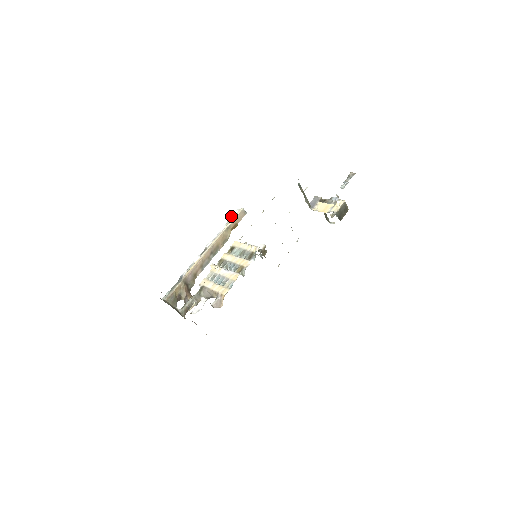
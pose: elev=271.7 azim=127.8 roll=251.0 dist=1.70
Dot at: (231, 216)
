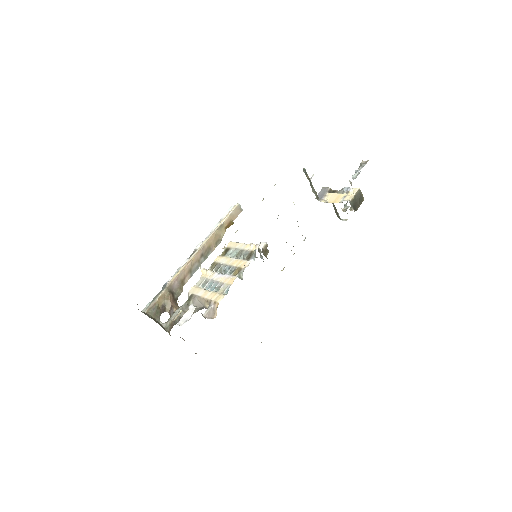
Dot at: (225, 213)
